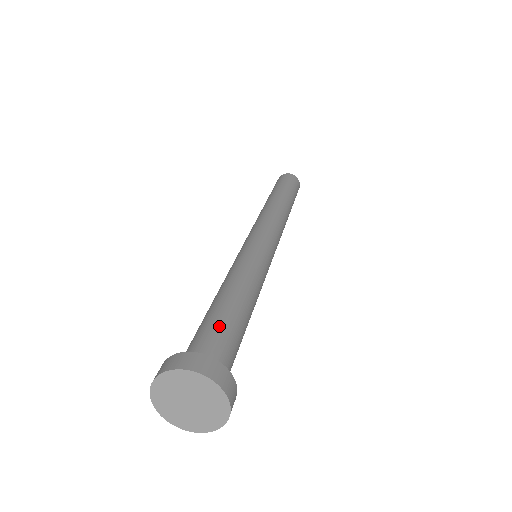
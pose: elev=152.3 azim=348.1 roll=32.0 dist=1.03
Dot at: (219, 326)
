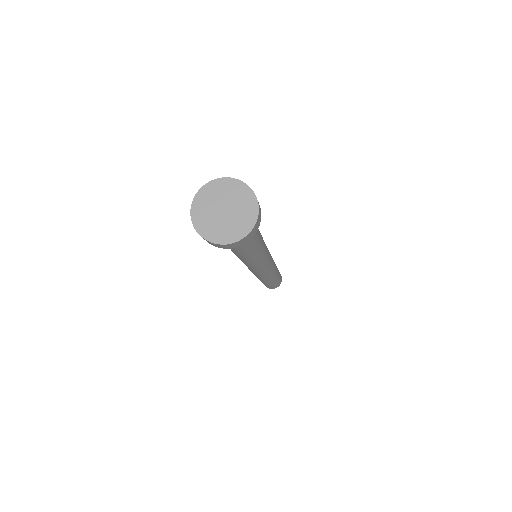
Dot at: occluded
